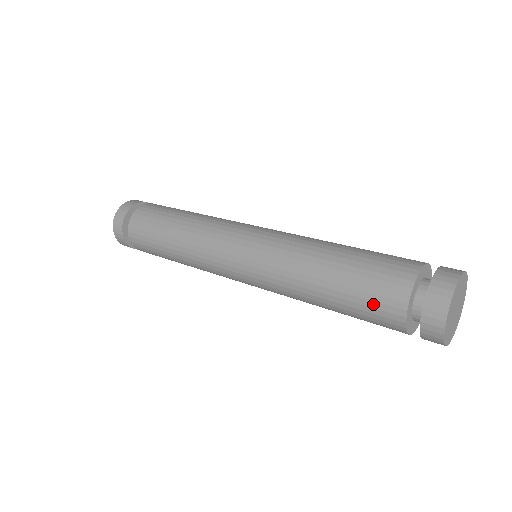
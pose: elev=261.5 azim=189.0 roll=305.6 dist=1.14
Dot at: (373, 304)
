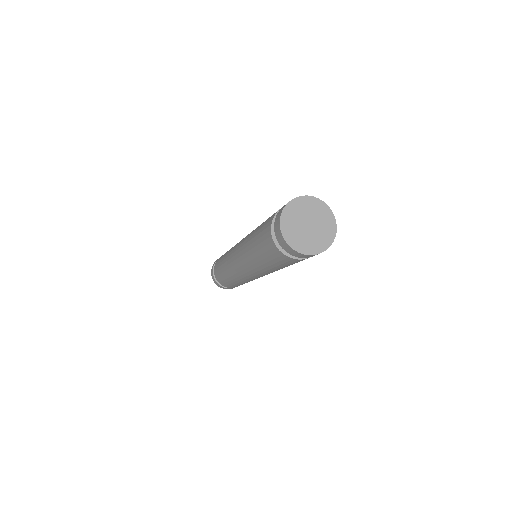
Dot at: (265, 243)
